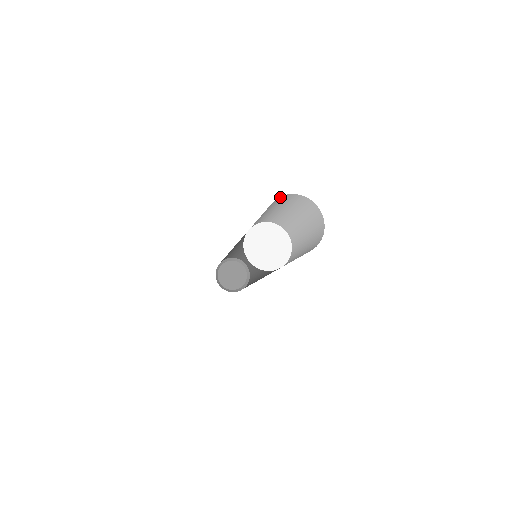
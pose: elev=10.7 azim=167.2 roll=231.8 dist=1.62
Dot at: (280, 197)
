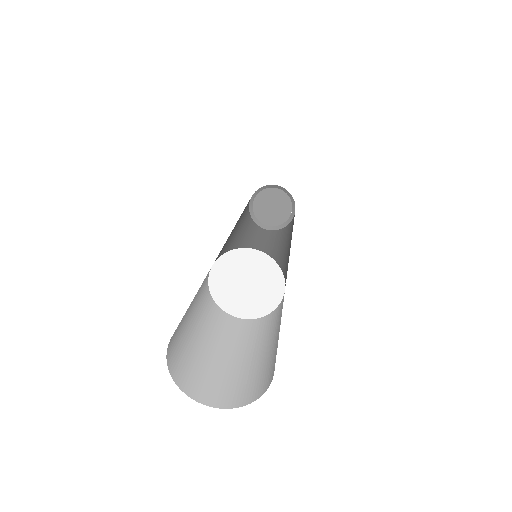
Dot at: occluded
